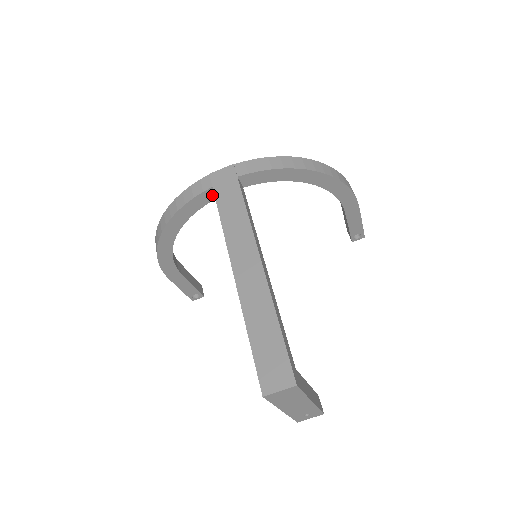
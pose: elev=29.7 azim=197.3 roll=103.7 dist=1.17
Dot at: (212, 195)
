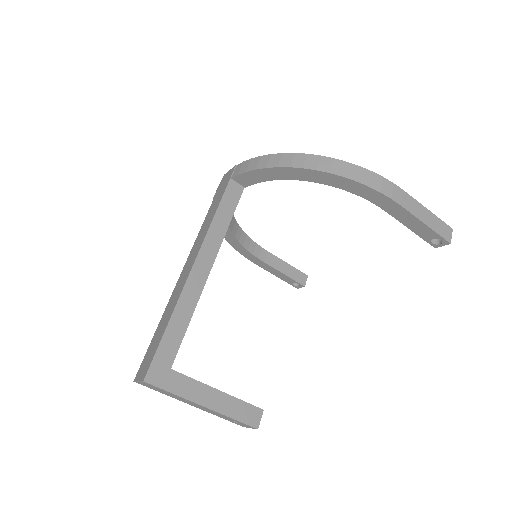
Dot at: occluded
